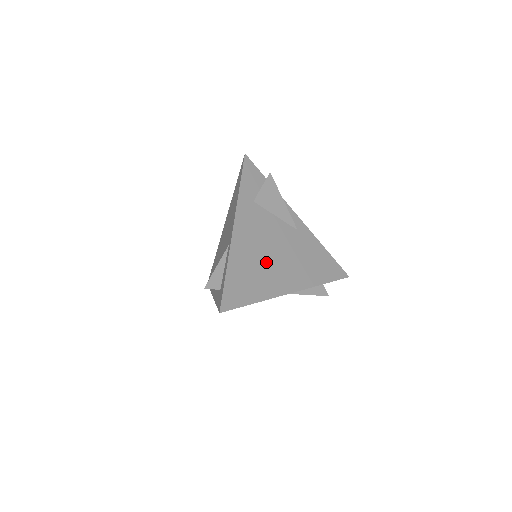
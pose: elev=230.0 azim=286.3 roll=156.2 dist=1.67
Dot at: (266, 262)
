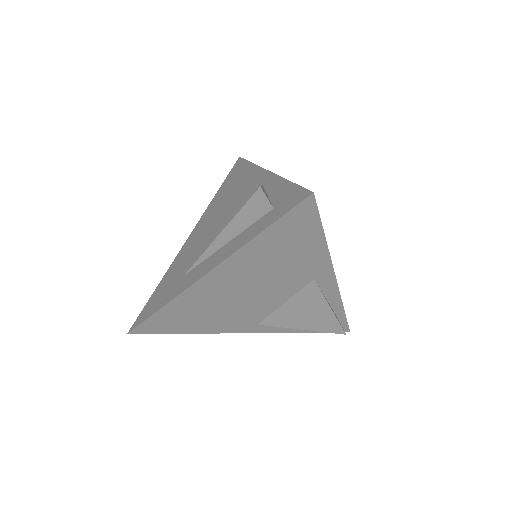
Dot at: occluded
